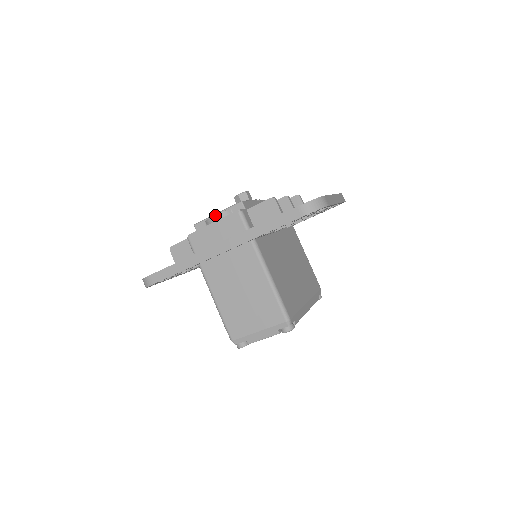
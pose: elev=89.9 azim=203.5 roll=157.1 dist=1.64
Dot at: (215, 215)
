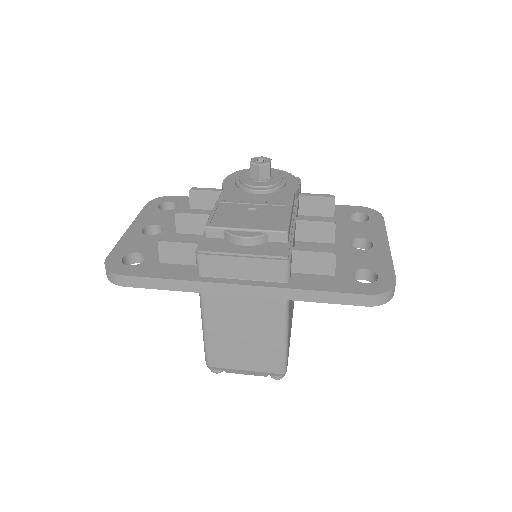
Dot at: (246, 237)
